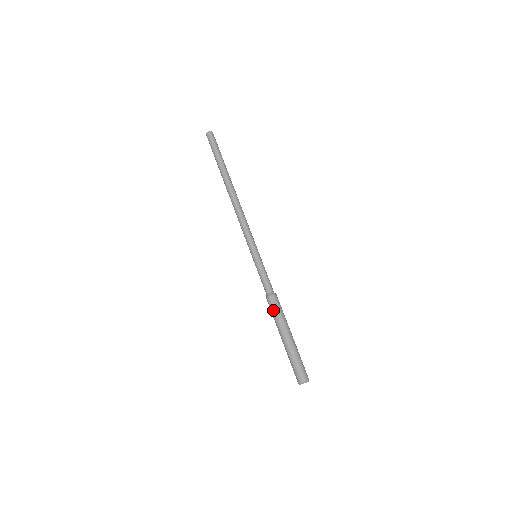
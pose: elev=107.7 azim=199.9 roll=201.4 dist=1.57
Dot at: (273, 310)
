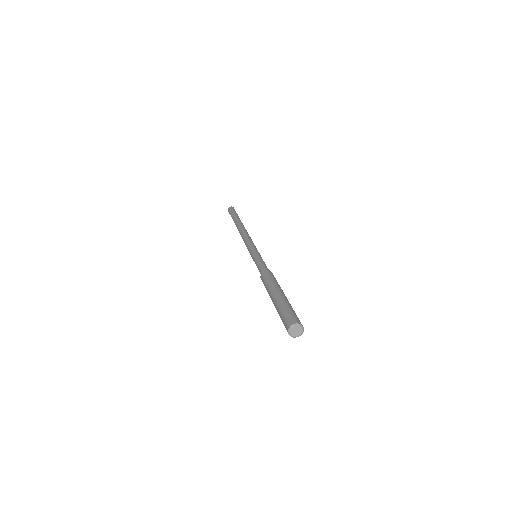
Dot at: (270, 277)
